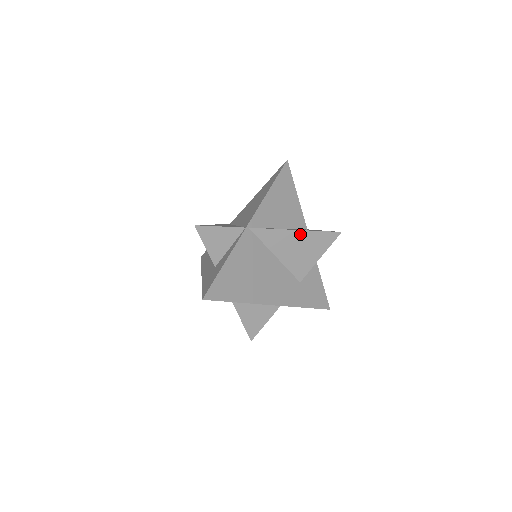
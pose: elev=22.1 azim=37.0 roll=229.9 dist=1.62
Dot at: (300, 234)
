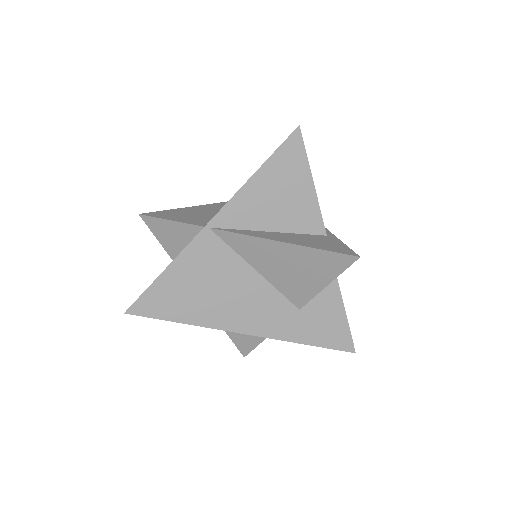
Dot at: (288, 248)
